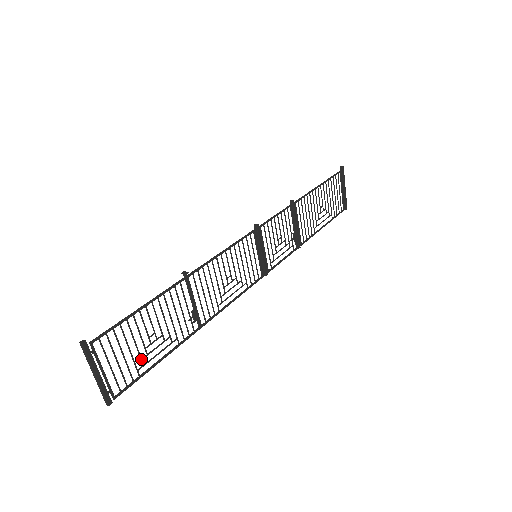
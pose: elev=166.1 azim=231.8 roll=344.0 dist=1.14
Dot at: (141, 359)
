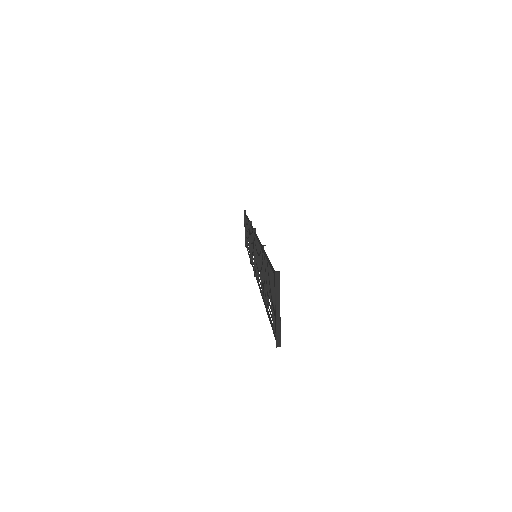
Dot at: (272, 311)
